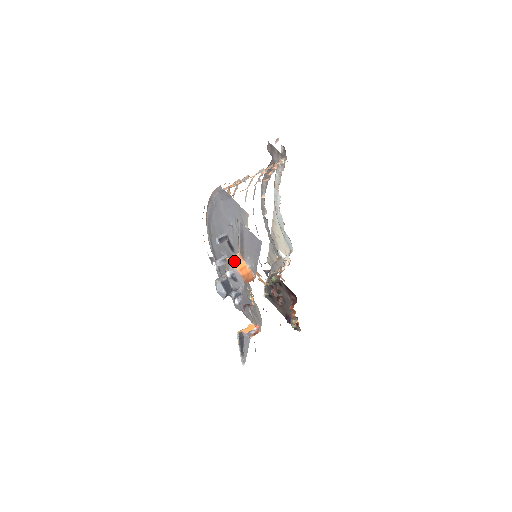
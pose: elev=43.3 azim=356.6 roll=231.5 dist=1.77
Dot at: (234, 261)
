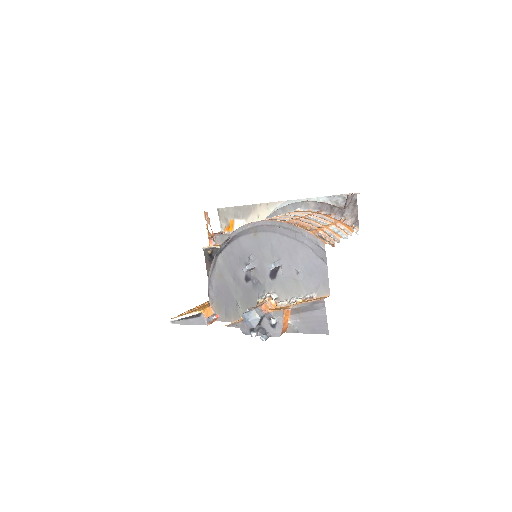
Dot at: (286, 314)
